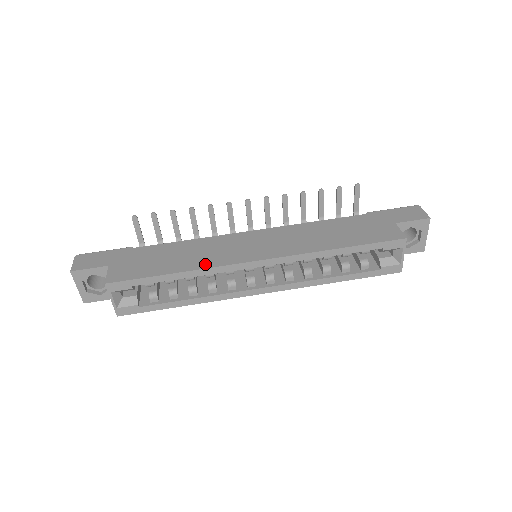
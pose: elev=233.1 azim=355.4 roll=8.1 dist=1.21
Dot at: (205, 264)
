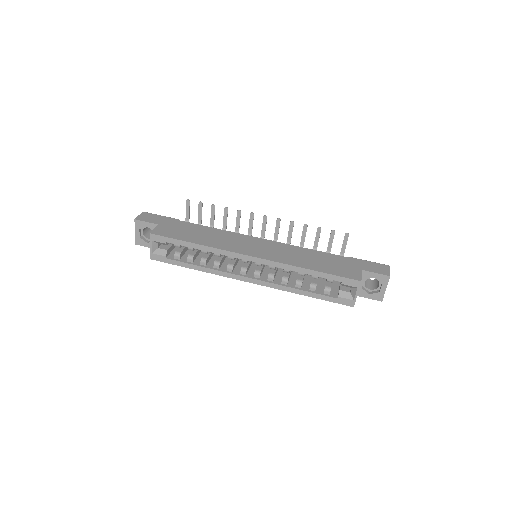
Dot at: (216, 245)
